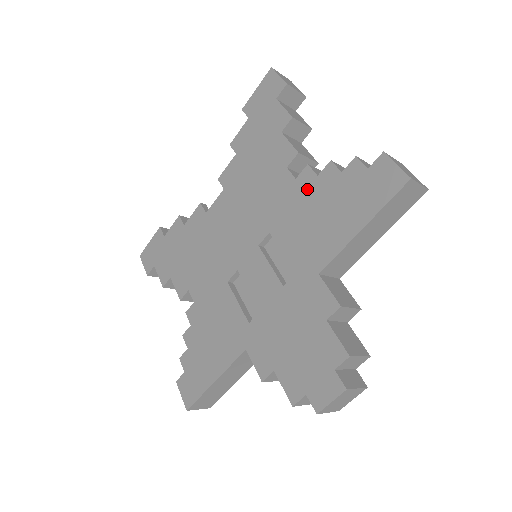
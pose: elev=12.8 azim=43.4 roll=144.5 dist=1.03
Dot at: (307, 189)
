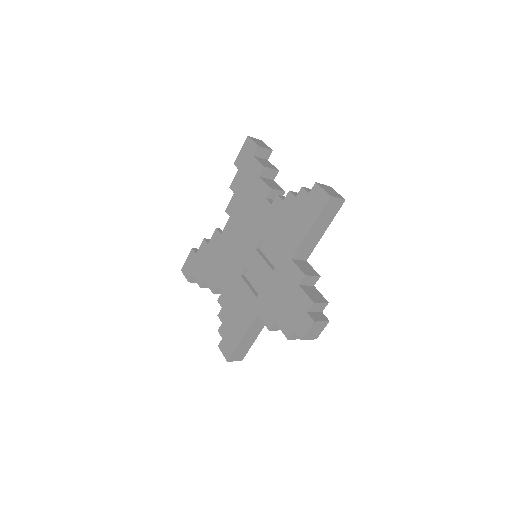
Dot at: (278, 210)
